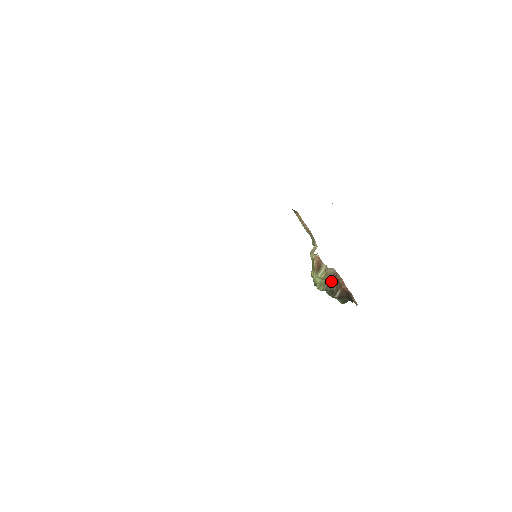
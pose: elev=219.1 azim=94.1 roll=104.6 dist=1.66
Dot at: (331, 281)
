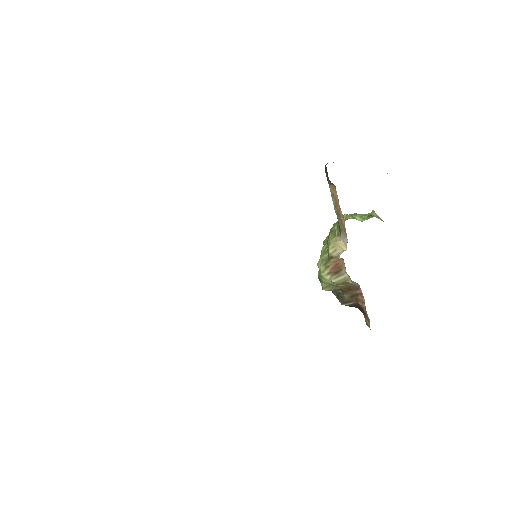
Dot at: (346, 289)
